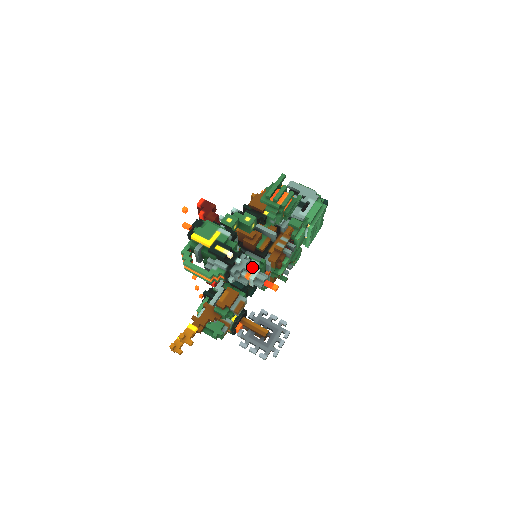
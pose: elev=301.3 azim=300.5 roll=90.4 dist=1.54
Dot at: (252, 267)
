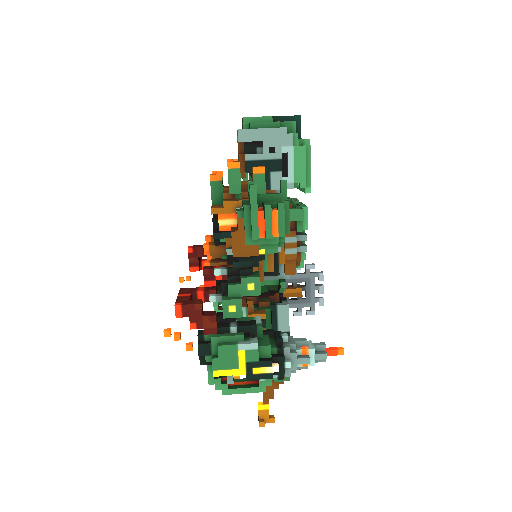
Dot at: (303, 352)
